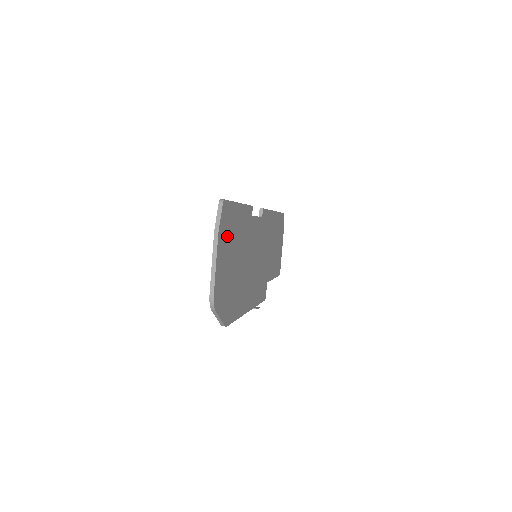
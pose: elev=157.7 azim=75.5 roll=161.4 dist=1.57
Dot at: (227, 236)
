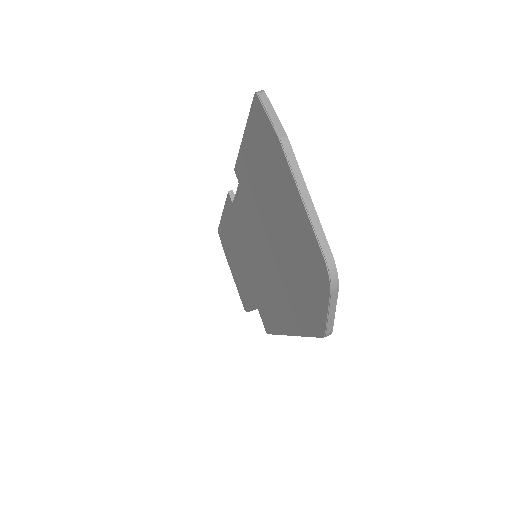
Dot at: occluded
